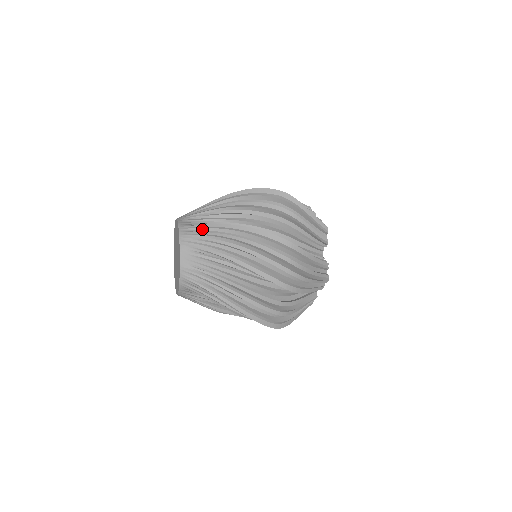
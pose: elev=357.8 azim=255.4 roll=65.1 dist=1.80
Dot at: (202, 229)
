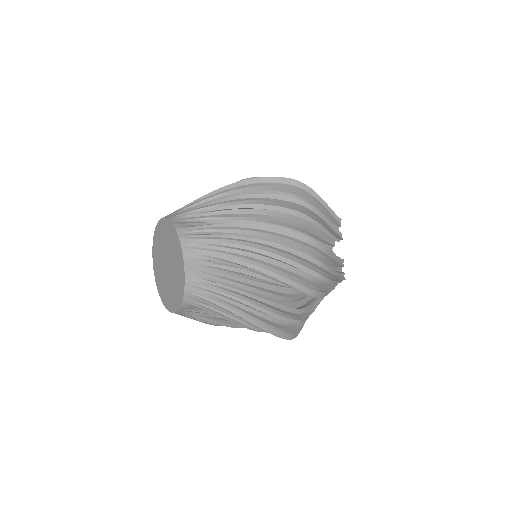
Dot at: (208, 231)
